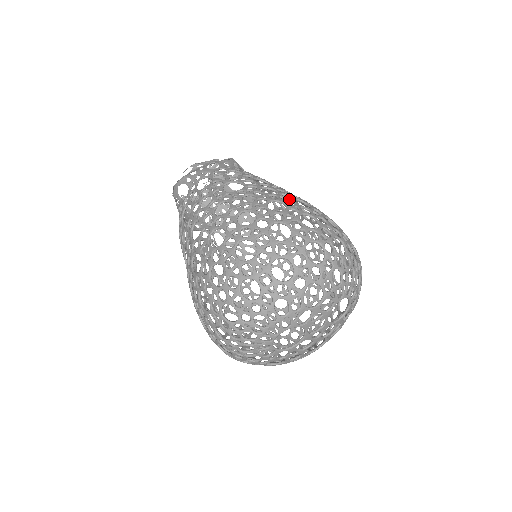
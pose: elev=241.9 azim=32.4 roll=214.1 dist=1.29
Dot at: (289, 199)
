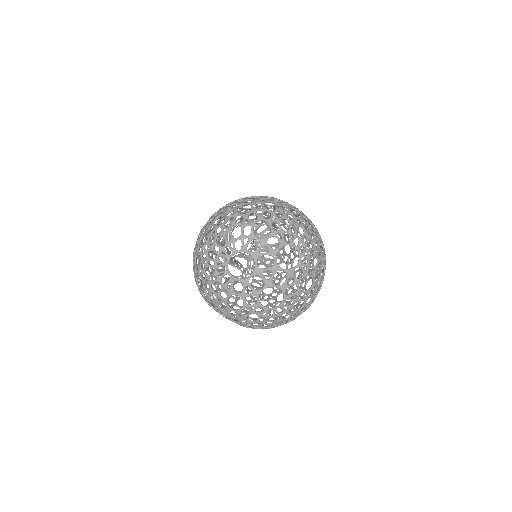
Dot at: occluded
